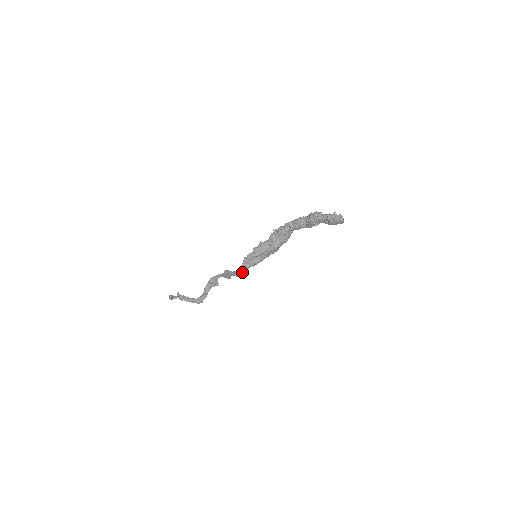
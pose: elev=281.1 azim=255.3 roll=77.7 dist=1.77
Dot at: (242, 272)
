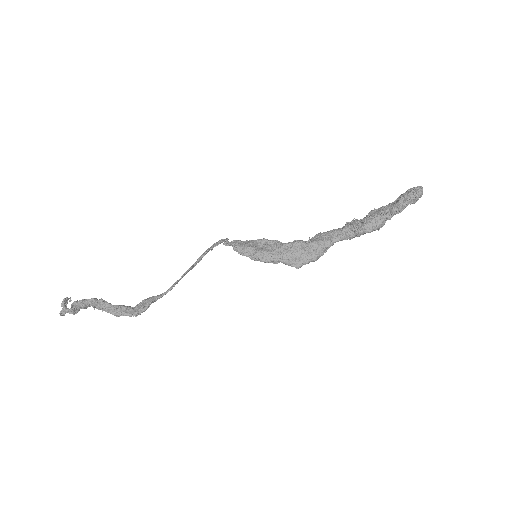
Dot at: (226, 238)
